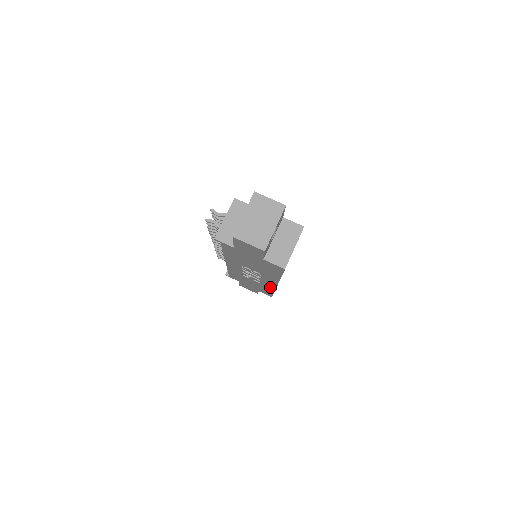
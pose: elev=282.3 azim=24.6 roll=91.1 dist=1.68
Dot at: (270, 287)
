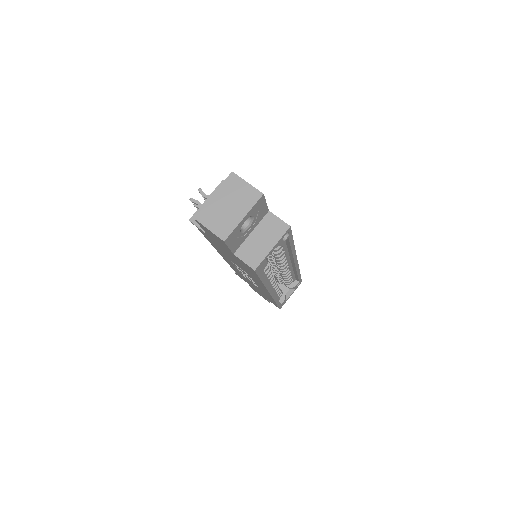
Dot at: (268, 295)
